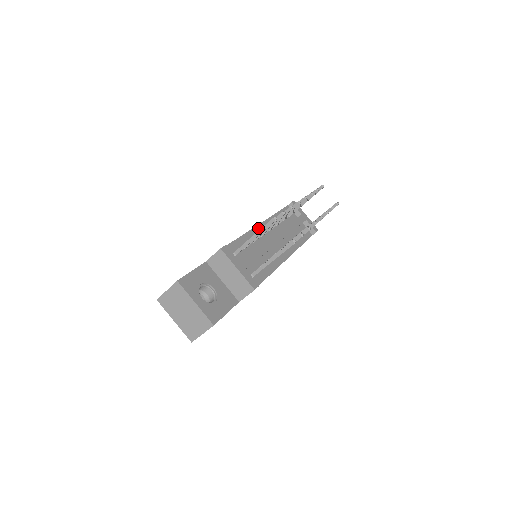
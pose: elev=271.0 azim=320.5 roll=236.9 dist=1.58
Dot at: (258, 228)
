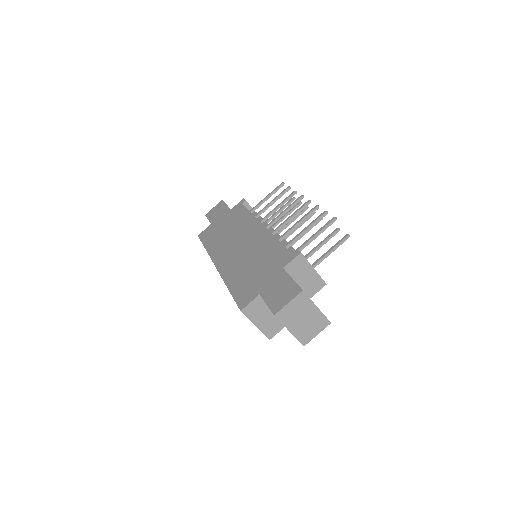
Dot at: occluded
